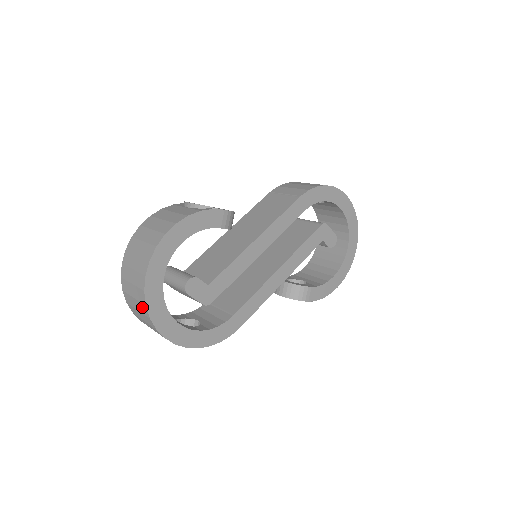
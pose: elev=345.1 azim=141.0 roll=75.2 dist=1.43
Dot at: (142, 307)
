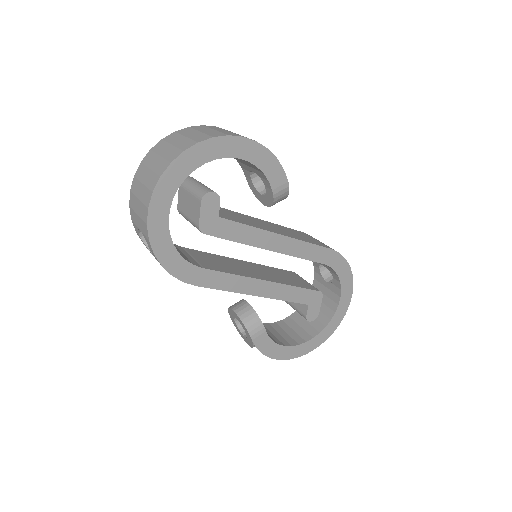
Dot at: (162, 165)
